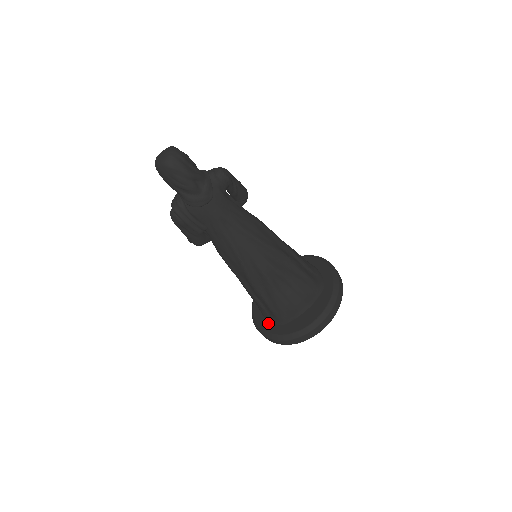
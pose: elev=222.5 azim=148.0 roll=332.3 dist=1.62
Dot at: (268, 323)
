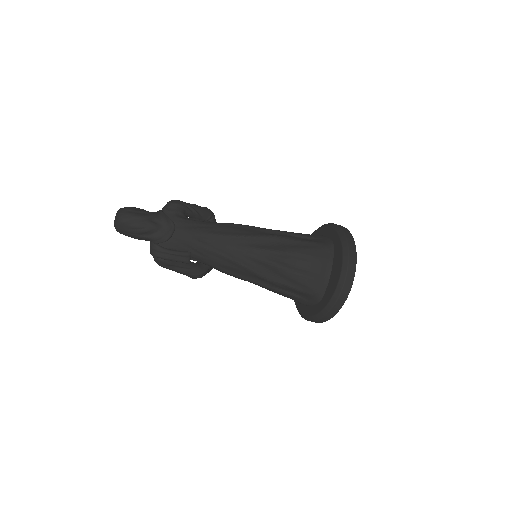
Dot at: (312, 308)
